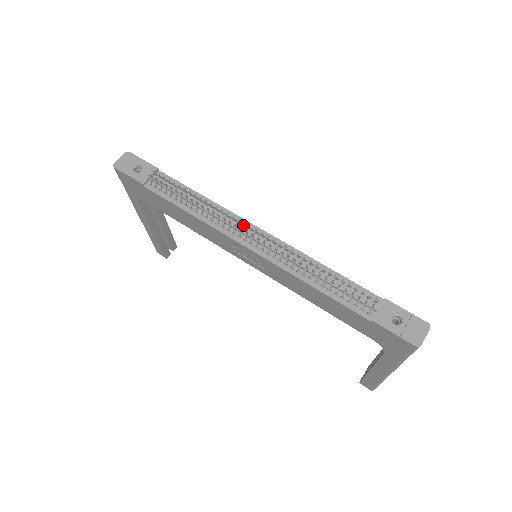
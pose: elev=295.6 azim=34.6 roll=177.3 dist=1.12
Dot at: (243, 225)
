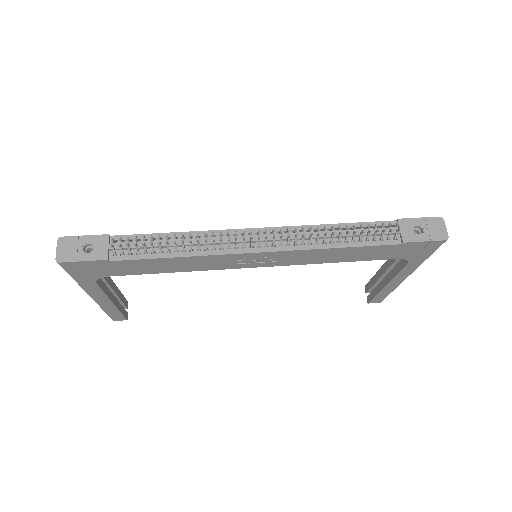
Dot at: (243, 234)
